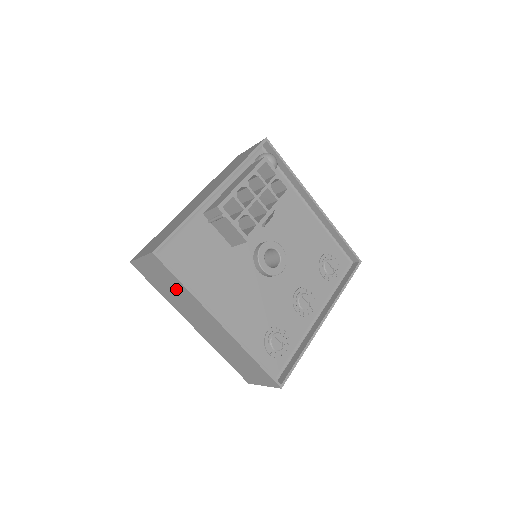
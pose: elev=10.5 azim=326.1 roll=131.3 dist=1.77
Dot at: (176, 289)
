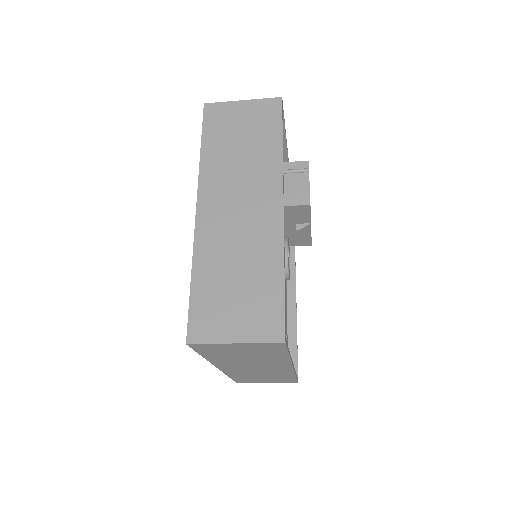
Dot at: (256, 145)
